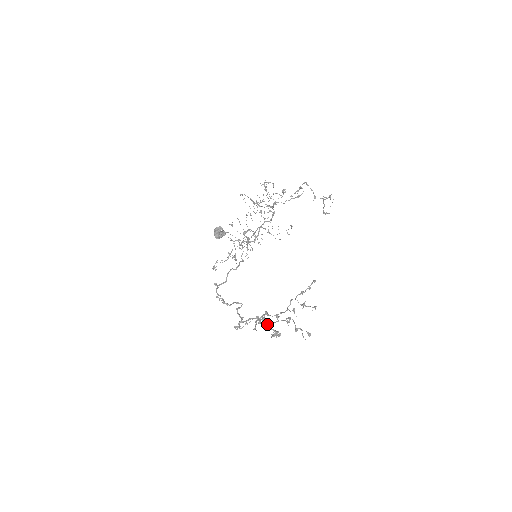
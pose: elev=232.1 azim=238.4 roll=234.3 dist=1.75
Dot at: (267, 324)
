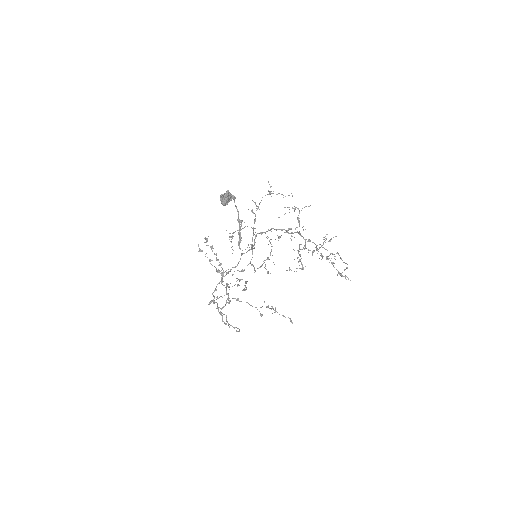
Dot at: occluded
